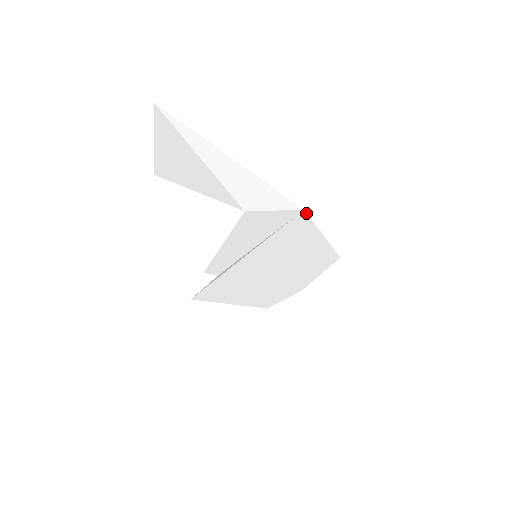
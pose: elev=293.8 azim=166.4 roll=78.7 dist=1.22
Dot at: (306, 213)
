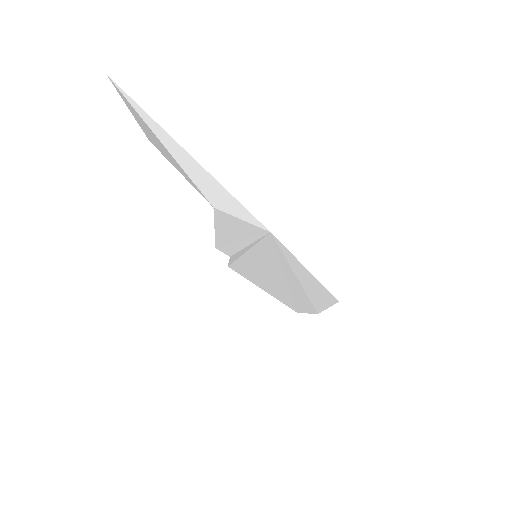
Dot at: occluded
